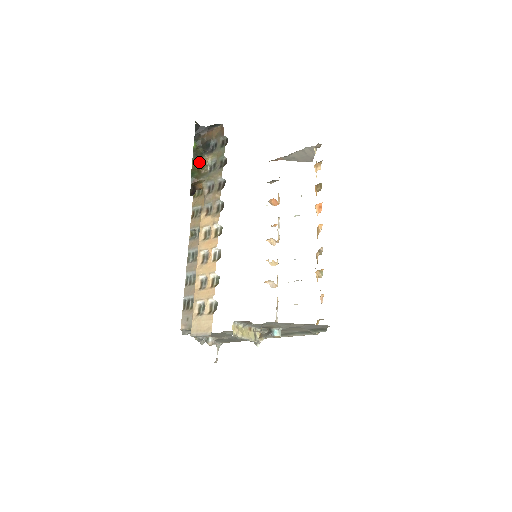
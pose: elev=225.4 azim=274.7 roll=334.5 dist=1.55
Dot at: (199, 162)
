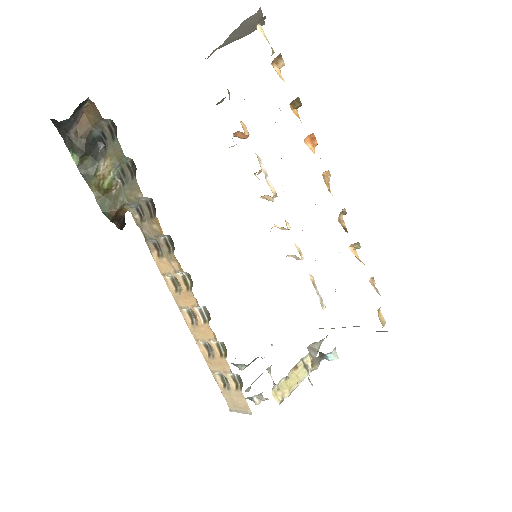
Dot at: (98, 182)
